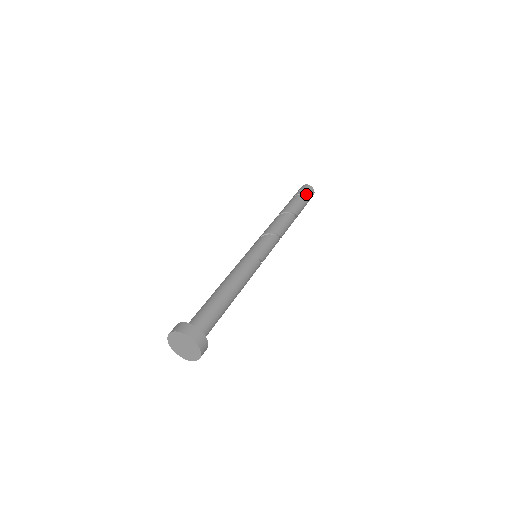
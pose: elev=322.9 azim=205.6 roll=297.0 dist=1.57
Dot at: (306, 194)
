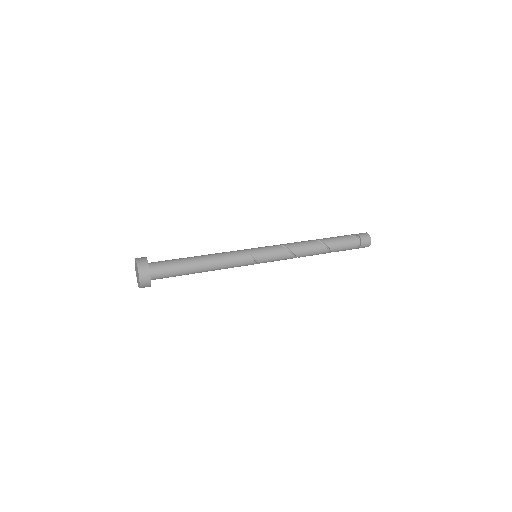
Dot at: (356, 237)
